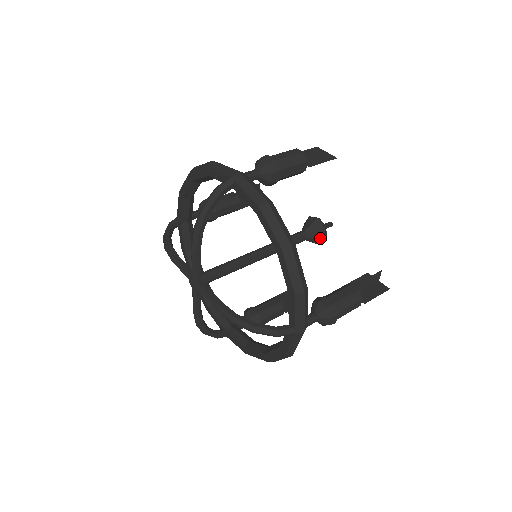
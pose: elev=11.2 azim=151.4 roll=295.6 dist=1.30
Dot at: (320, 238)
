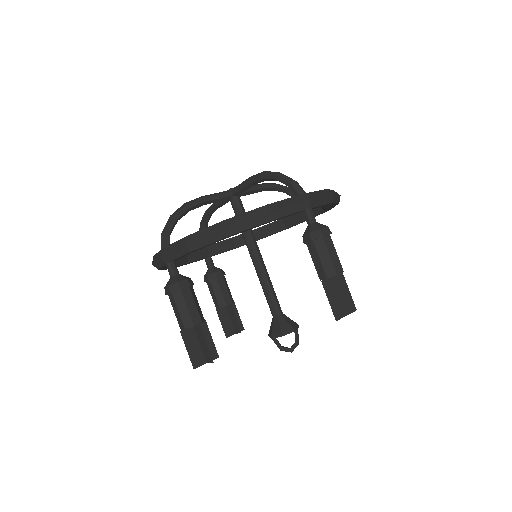
Dot at: (289, 324)
